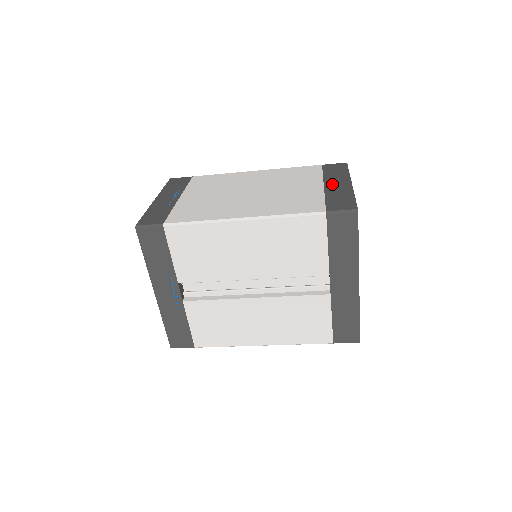
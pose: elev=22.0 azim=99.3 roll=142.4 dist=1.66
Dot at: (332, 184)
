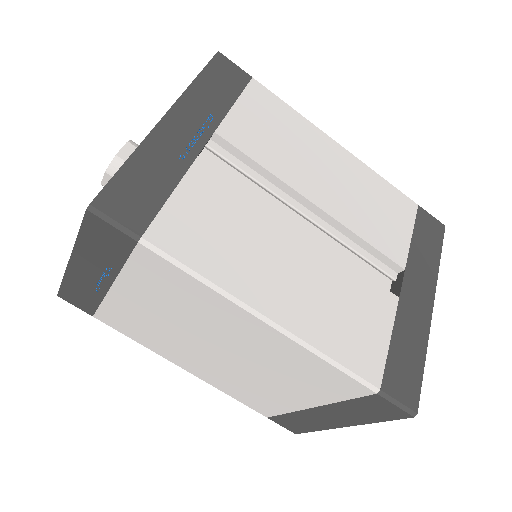
Dot at: occluded
